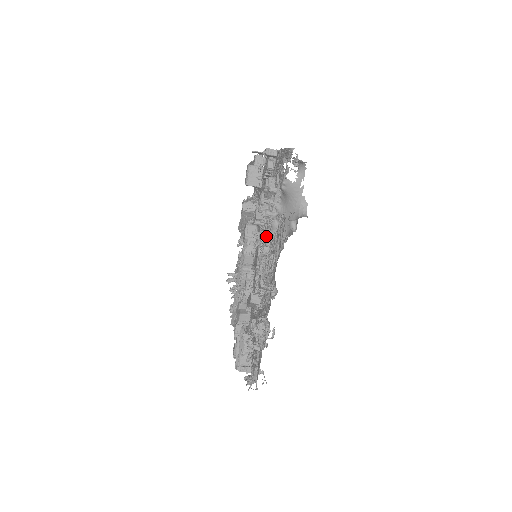
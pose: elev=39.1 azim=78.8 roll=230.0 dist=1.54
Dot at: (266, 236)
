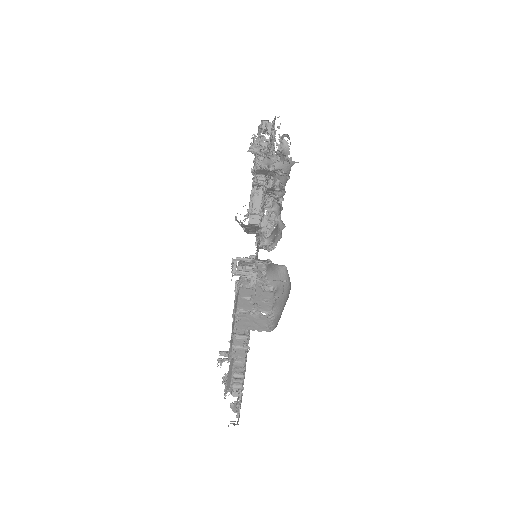
Dot at: occluded
